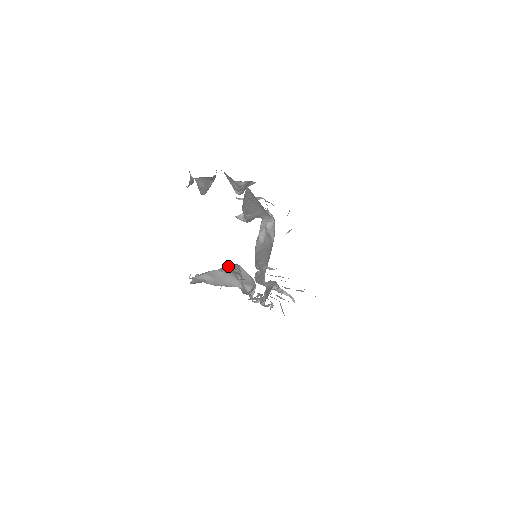
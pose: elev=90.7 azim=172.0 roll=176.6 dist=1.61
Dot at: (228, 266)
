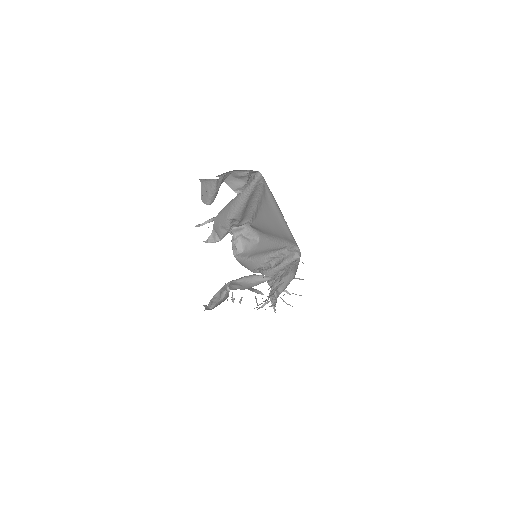
Dot at: (224, 286)
